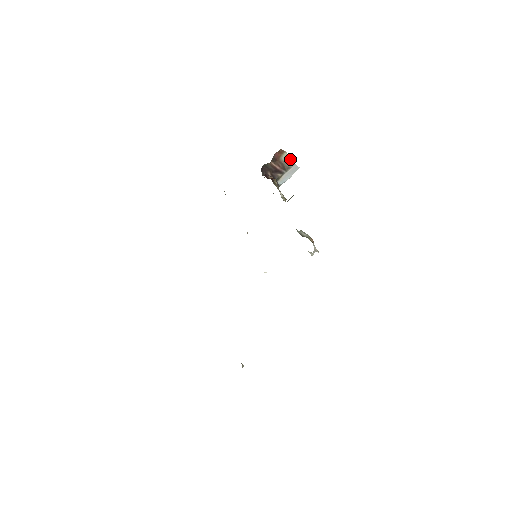
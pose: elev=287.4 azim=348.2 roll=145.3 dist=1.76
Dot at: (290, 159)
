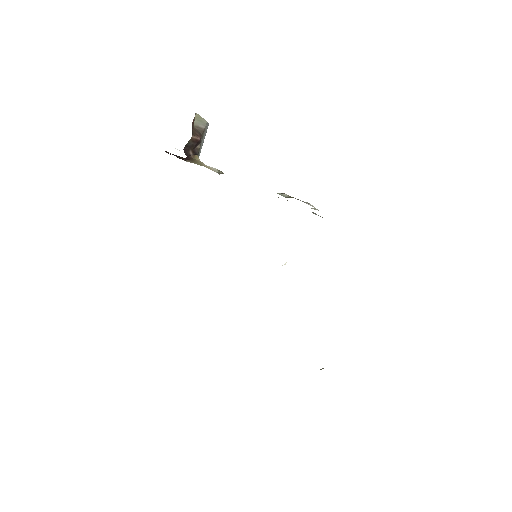
Dot at: (202, 119)
